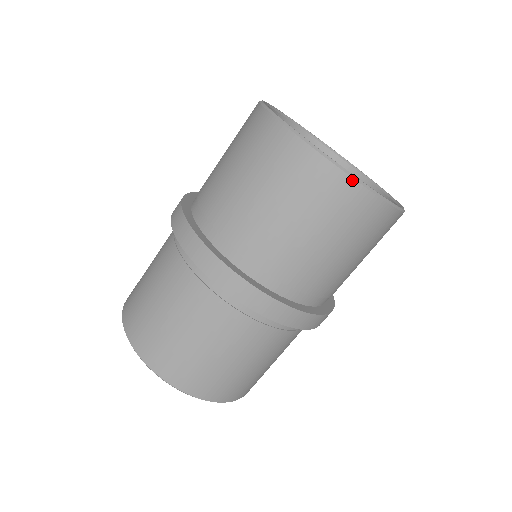
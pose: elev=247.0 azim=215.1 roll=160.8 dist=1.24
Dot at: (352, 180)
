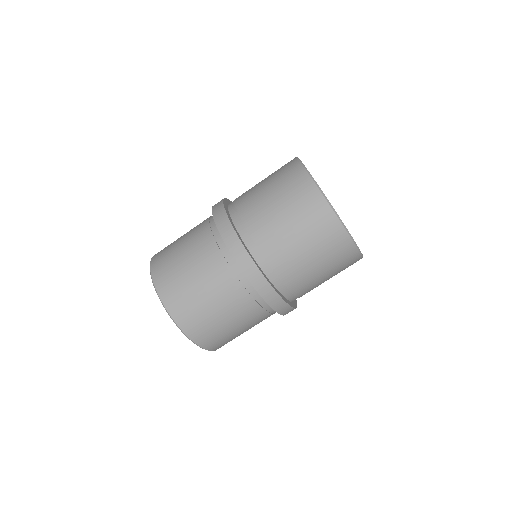
Dot at: (309, 177)
